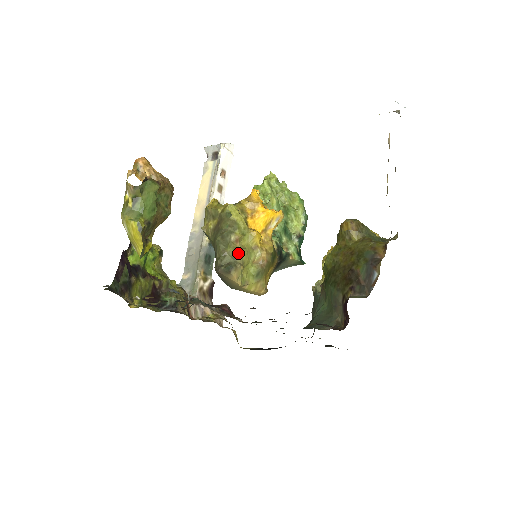
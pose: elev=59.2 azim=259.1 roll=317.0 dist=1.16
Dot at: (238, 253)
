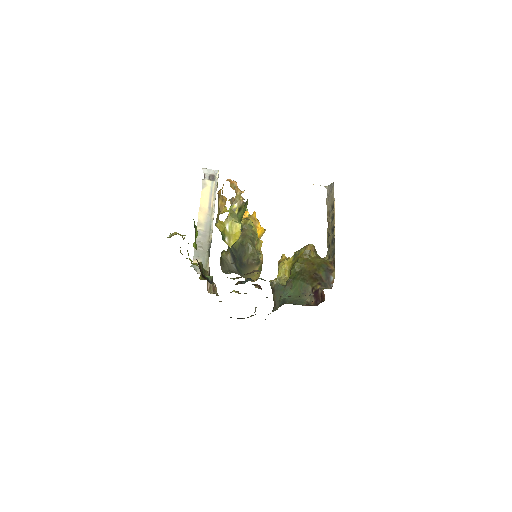
Dot at: (259, 253)
